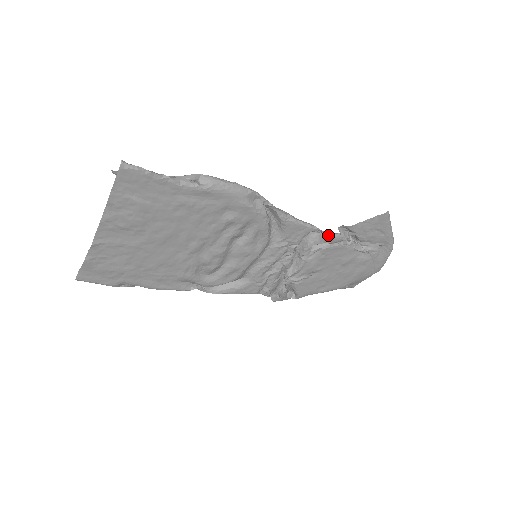
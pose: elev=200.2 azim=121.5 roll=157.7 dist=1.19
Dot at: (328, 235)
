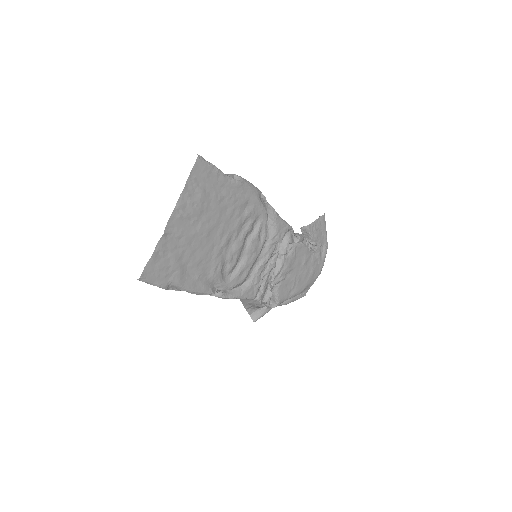
Dot at: (297, 234)
